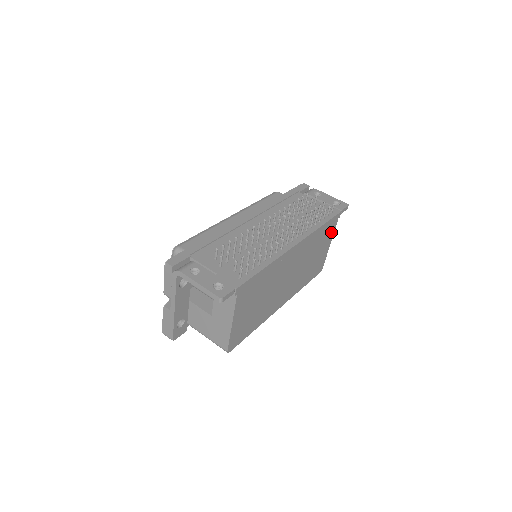
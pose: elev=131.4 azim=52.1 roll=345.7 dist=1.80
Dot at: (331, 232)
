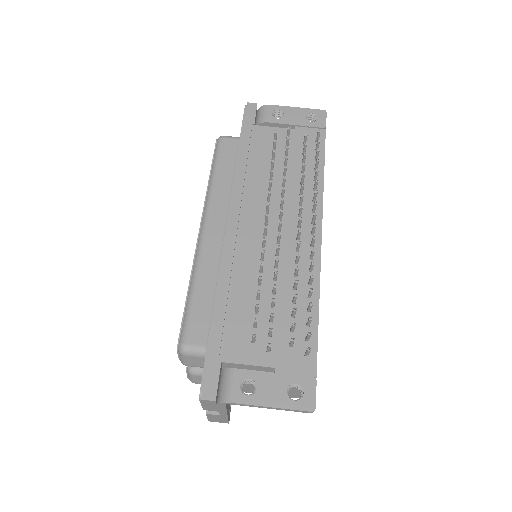
Dot at: occluded
